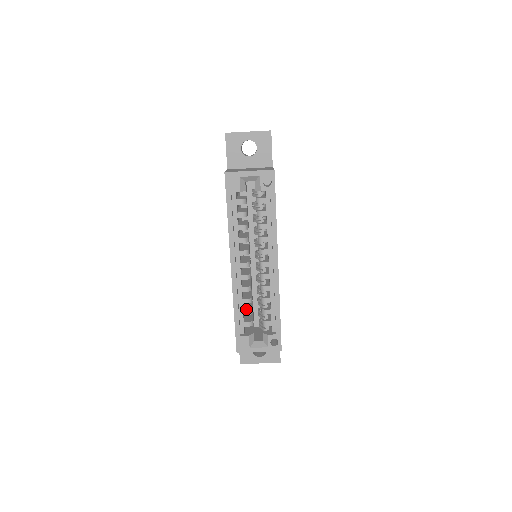
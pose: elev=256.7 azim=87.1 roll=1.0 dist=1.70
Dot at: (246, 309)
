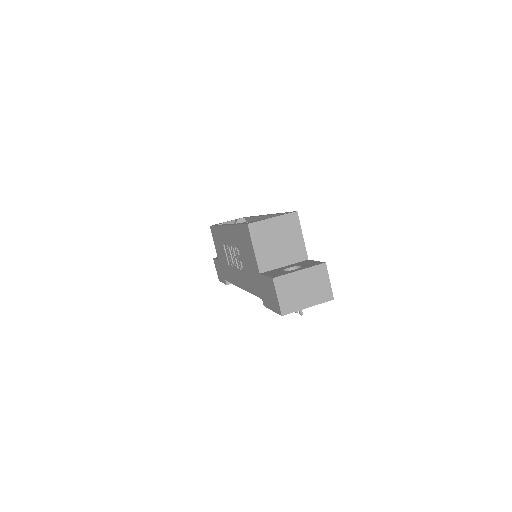
Dot at: occluded
